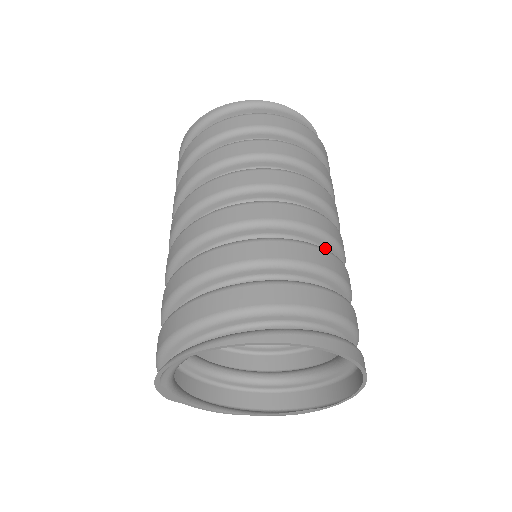
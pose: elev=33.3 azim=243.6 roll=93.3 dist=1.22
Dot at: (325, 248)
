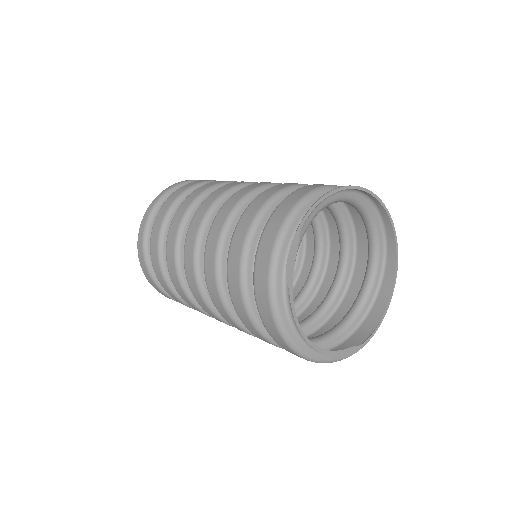
Dot at: occluded
